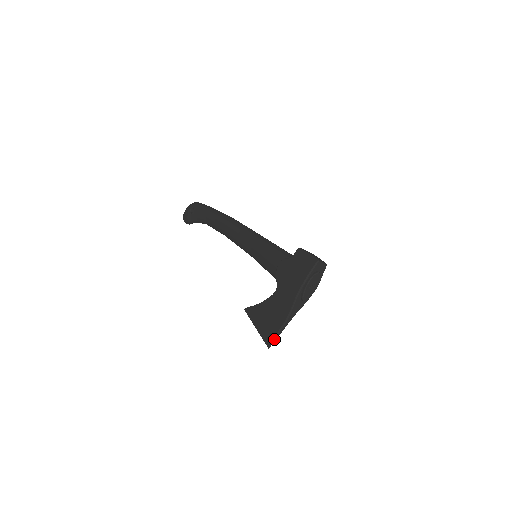
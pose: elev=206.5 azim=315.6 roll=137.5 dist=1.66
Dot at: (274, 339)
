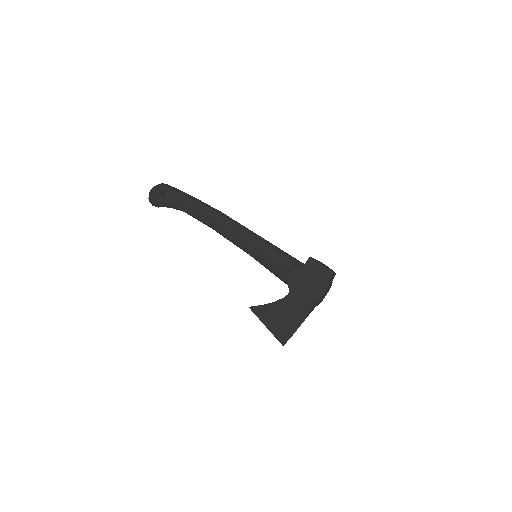
Dot at: (289, 338)
